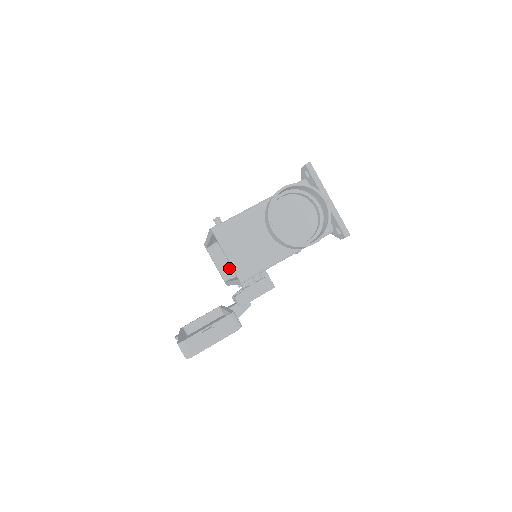
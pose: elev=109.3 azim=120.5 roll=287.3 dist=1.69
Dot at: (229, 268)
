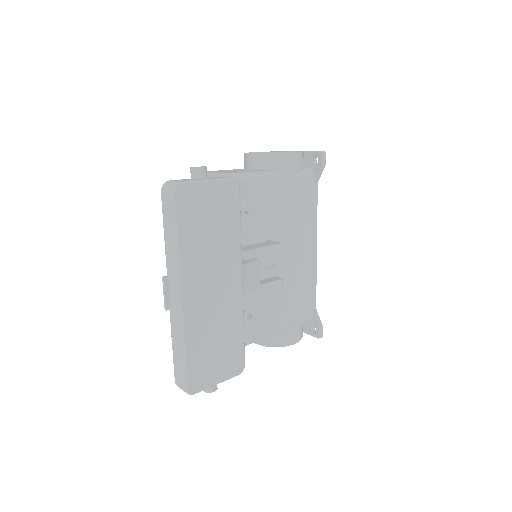
Dot at: occluded
